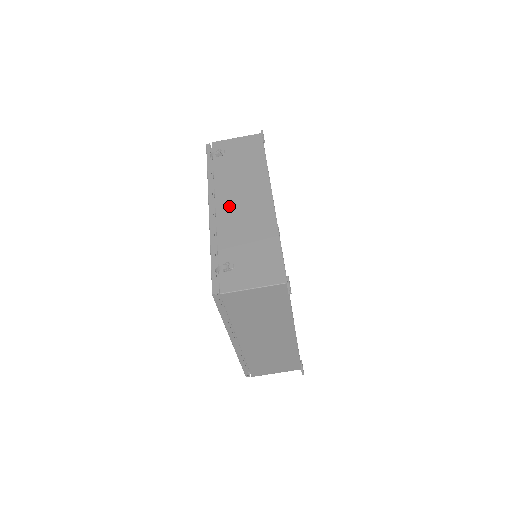
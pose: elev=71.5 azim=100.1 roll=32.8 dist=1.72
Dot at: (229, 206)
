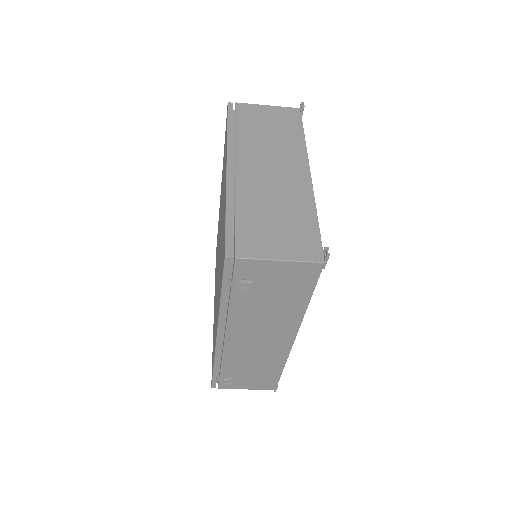
Dot at: (242, 341)
